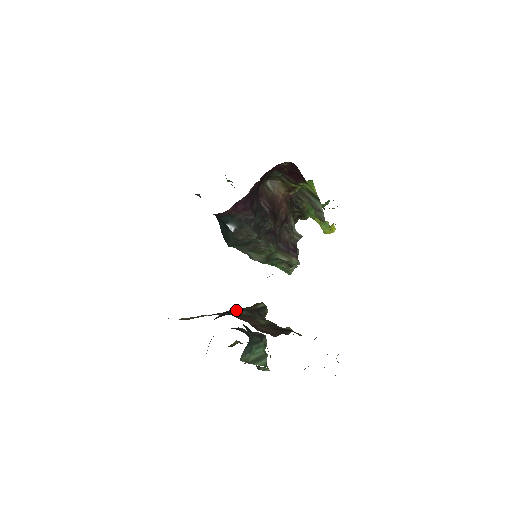
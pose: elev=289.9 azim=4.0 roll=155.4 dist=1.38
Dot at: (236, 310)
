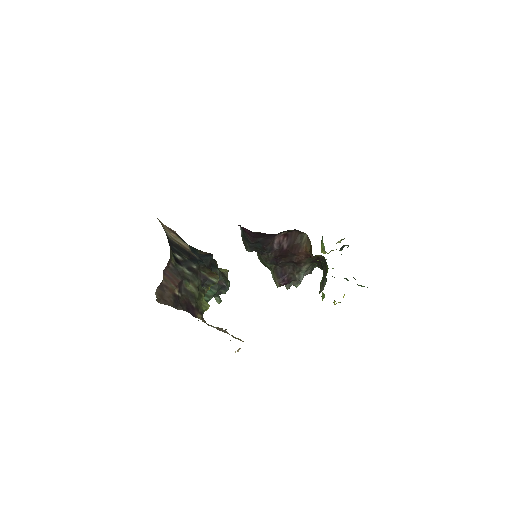
Dot at: (190, 266)
